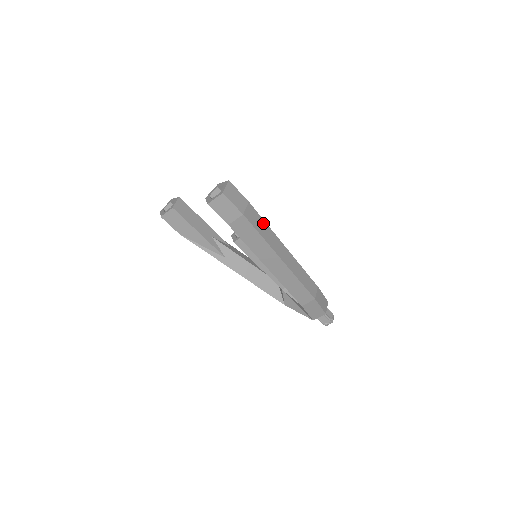
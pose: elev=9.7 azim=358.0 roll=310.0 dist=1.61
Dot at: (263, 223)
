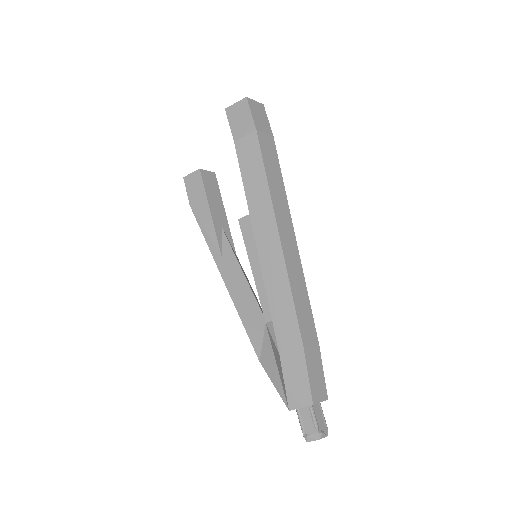
Dot at: (279, 174)
